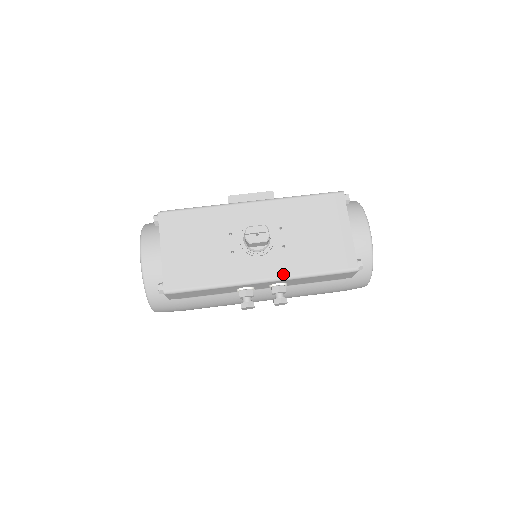
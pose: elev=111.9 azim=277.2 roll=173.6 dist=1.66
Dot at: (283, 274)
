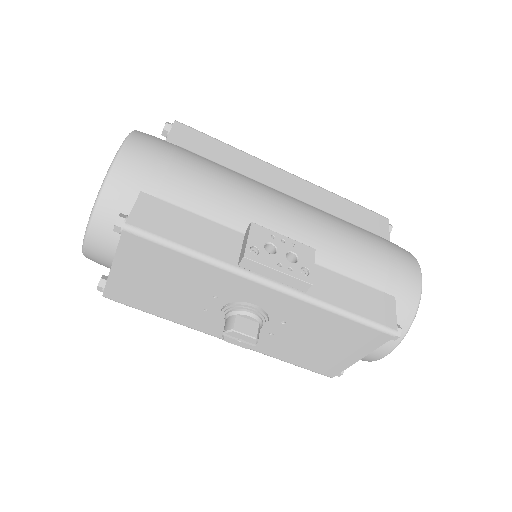
Dot at: (251, 348)
